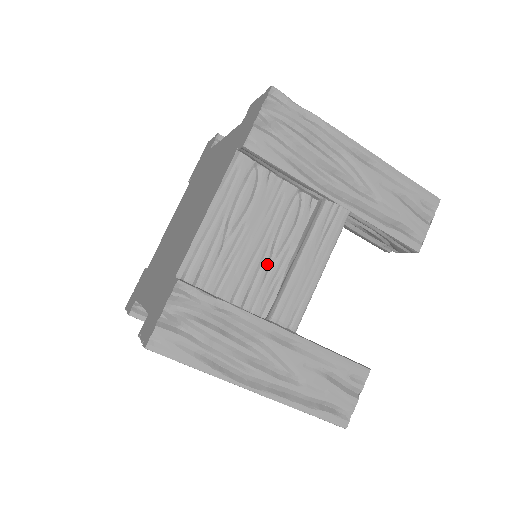
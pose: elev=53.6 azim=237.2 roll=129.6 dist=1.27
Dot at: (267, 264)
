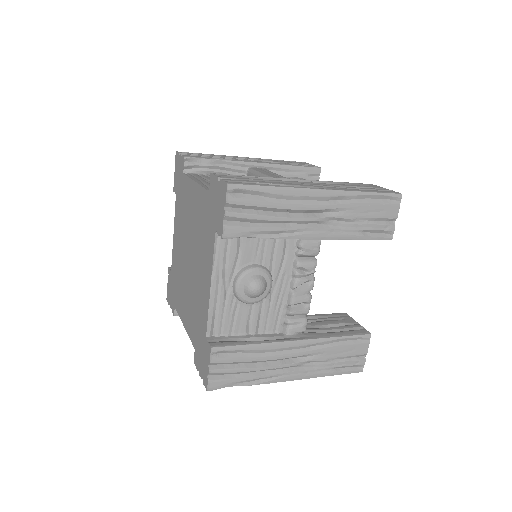
Dot at: occluded
